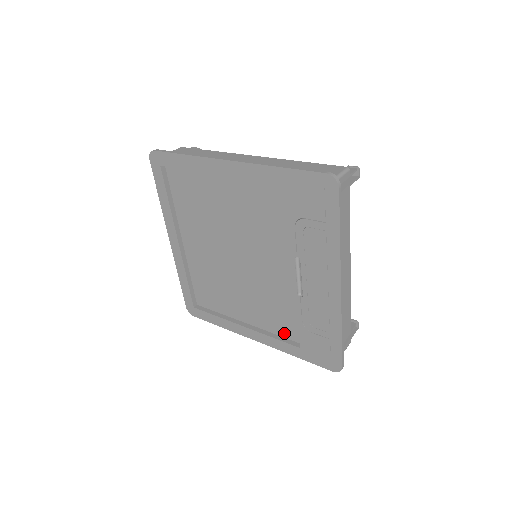
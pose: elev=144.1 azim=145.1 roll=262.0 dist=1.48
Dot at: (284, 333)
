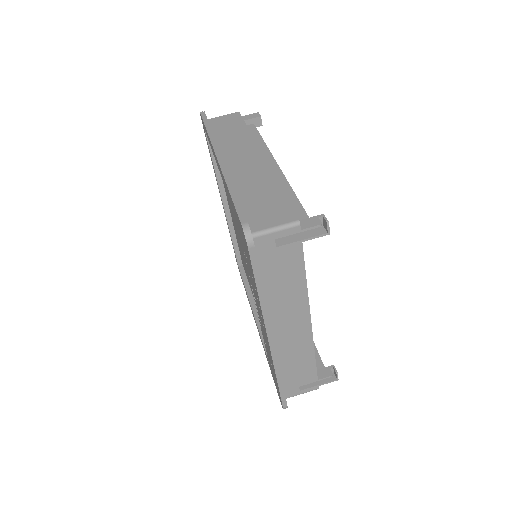
Dot at: occluded
